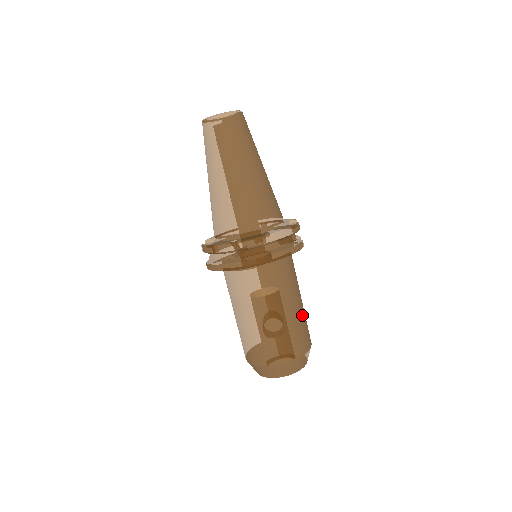
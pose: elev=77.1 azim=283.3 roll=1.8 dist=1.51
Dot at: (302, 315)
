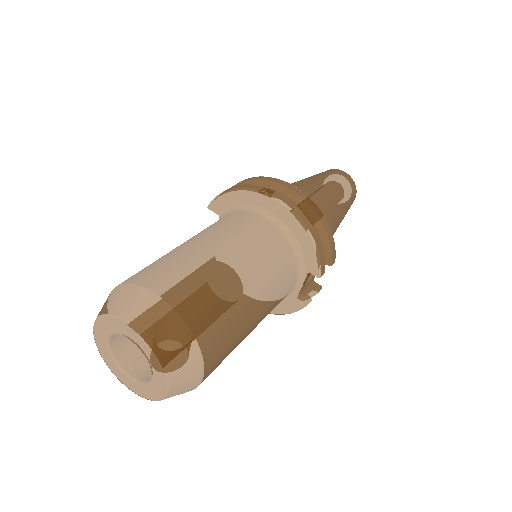
Dot at: (243, 319)
